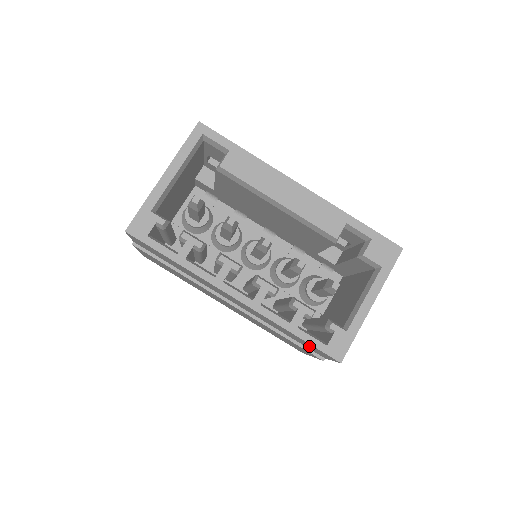
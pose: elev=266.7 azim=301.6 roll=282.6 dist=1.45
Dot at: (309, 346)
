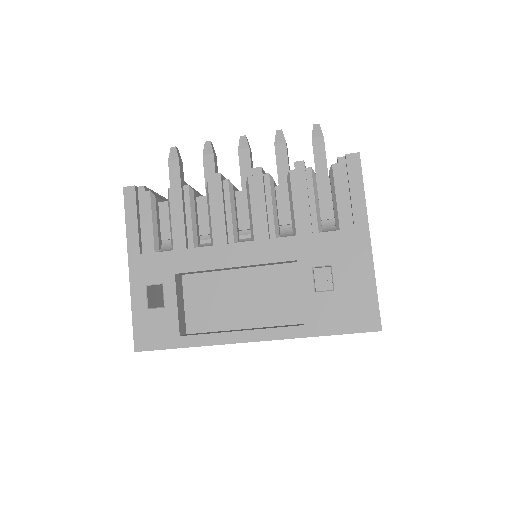
Dot at: occluded
